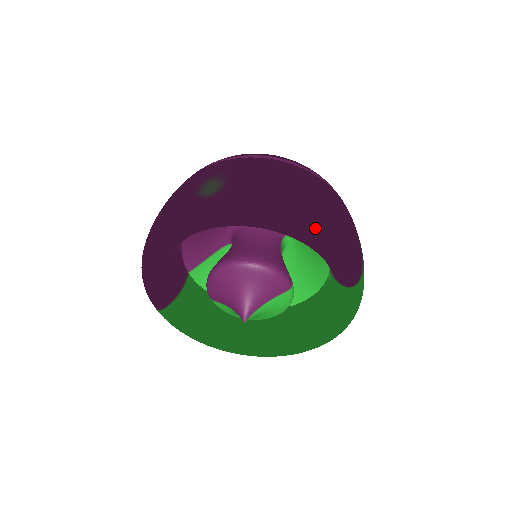
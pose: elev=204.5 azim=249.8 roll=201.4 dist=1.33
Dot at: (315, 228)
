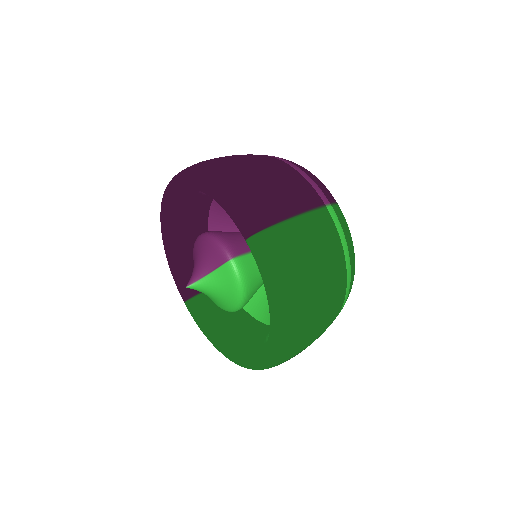
Dot at: (210, 176)
